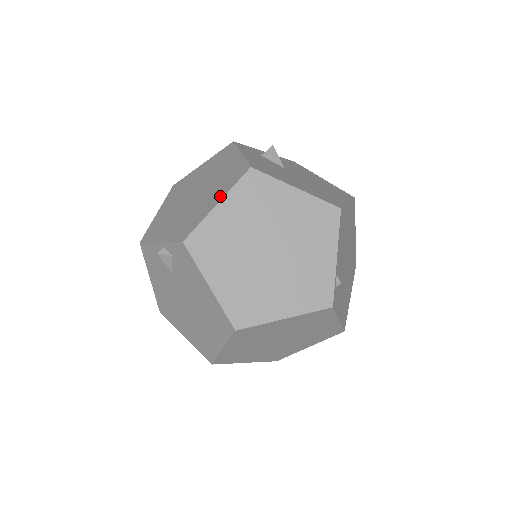
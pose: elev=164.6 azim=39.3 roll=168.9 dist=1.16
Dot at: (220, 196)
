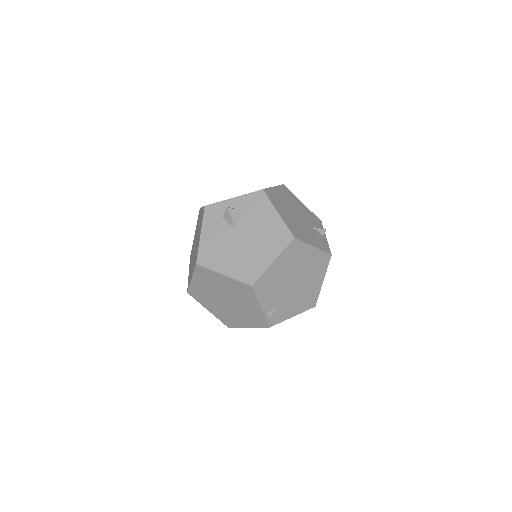
Dot at: (192, 273)
